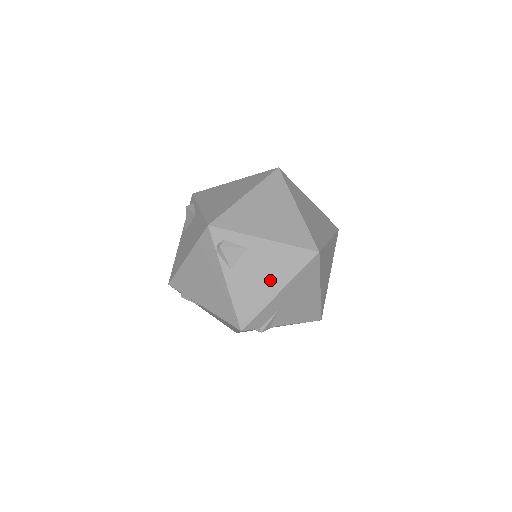
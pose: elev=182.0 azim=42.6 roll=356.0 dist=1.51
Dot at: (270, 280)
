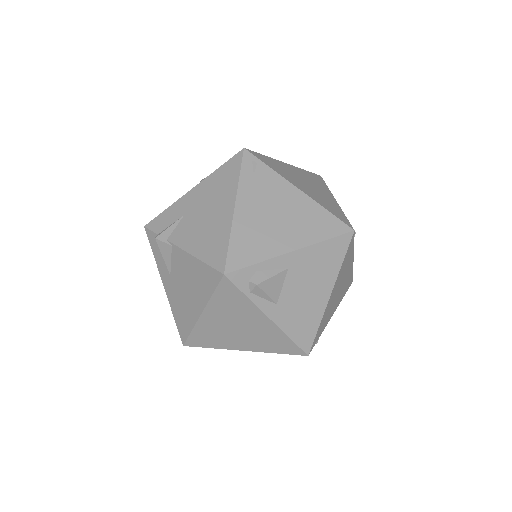
Dot at: occluded
